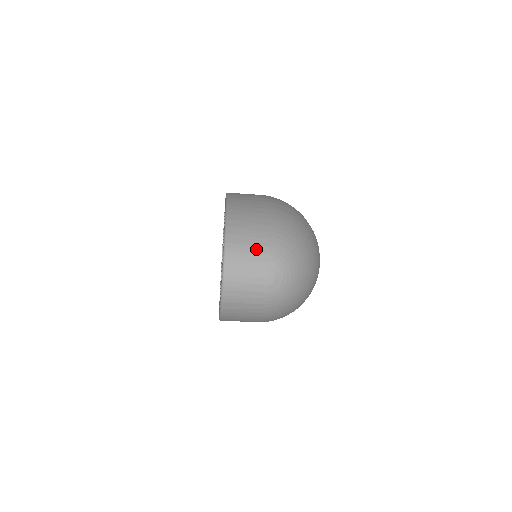
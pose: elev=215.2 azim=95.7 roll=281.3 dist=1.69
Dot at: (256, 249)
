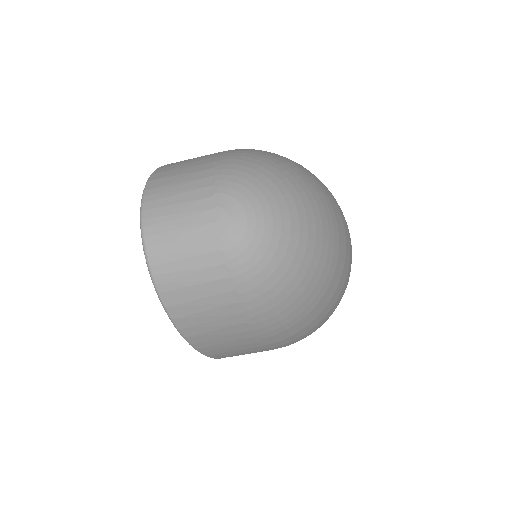
Dot at: (193, 184)
